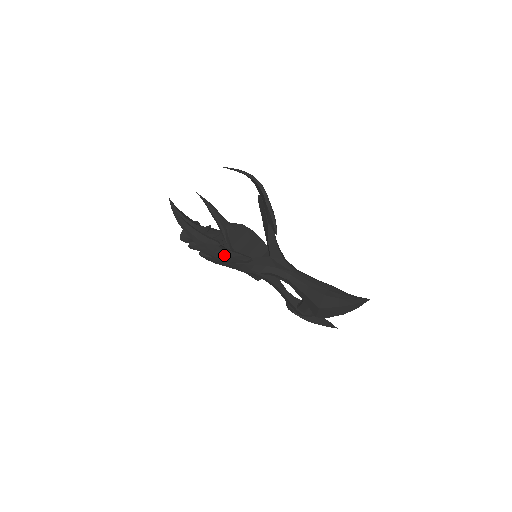
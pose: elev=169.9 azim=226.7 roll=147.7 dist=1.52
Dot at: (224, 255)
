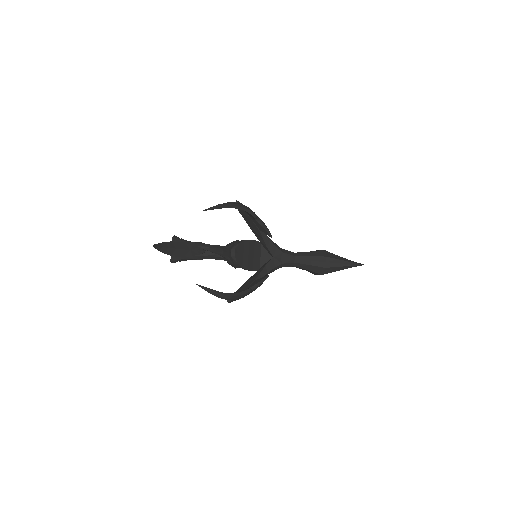
Dot at: occluded
